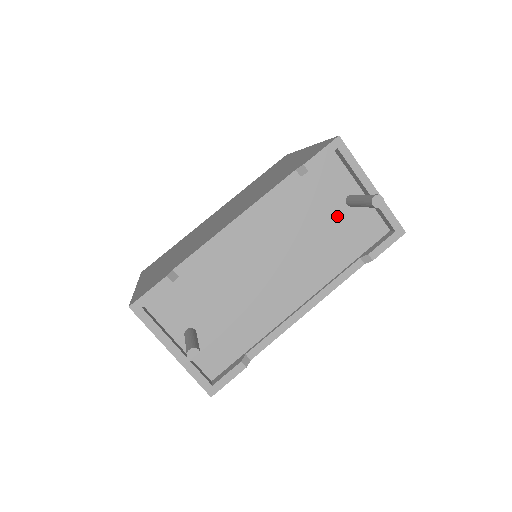
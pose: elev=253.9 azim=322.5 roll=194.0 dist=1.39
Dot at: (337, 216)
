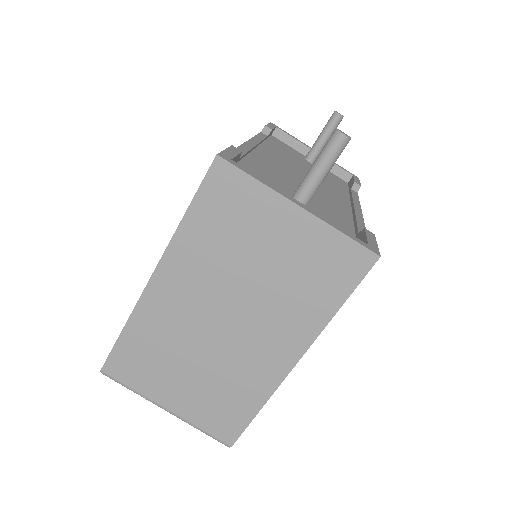
Dot at: (310, 166)
